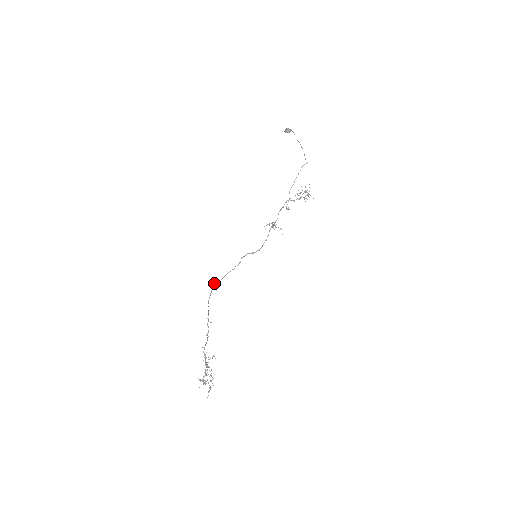
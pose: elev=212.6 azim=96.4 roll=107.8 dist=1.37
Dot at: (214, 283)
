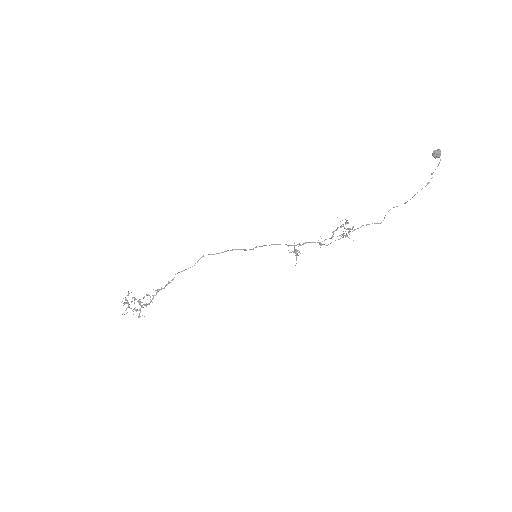
Dot at: occluded
